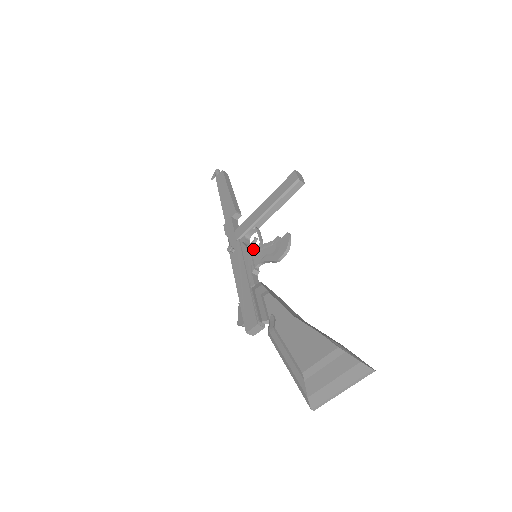
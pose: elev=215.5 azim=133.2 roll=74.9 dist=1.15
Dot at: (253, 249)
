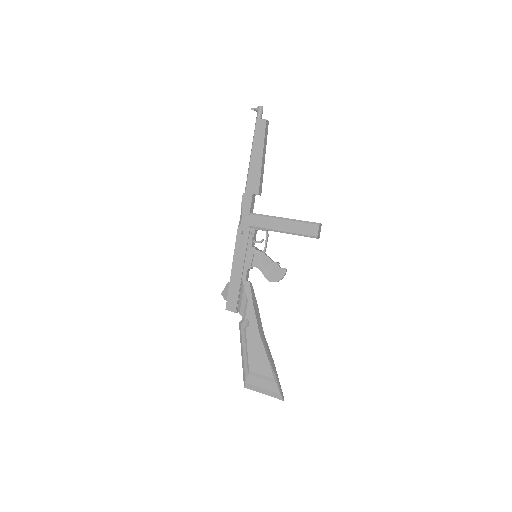
Dot at: (257, 251)
